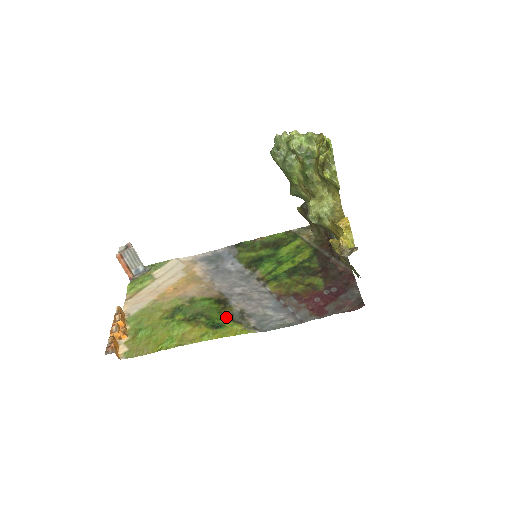
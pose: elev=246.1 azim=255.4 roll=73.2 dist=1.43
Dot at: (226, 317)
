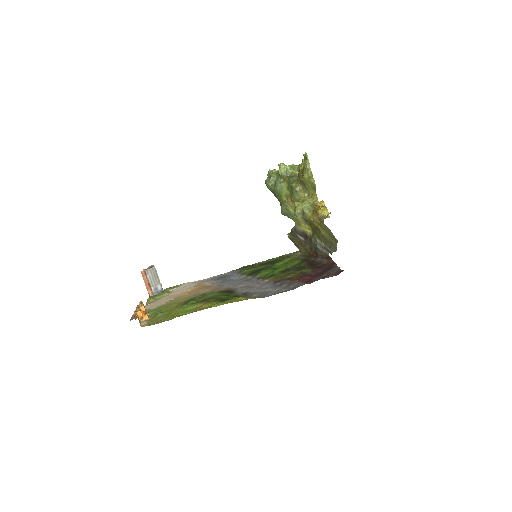
Dot at: (232, 296)
